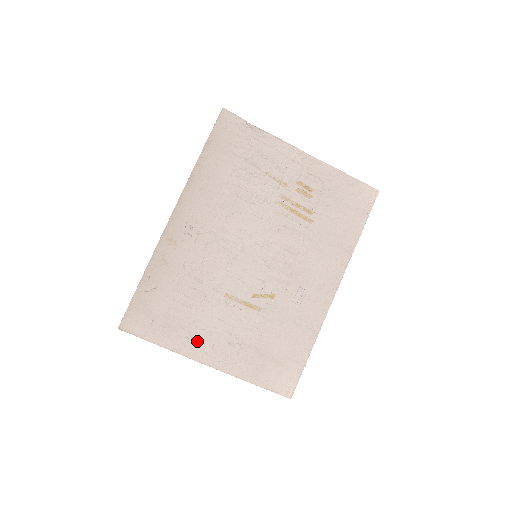
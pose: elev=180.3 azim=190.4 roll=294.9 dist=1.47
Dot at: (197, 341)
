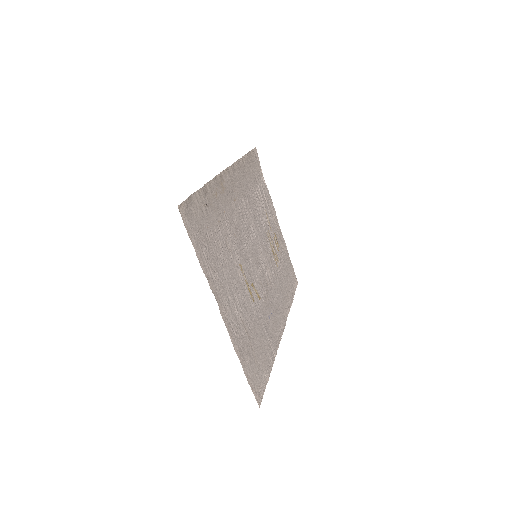
Dot at: (220, 285)
